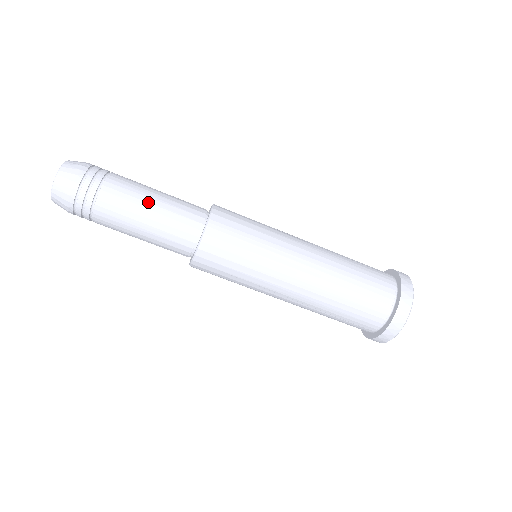
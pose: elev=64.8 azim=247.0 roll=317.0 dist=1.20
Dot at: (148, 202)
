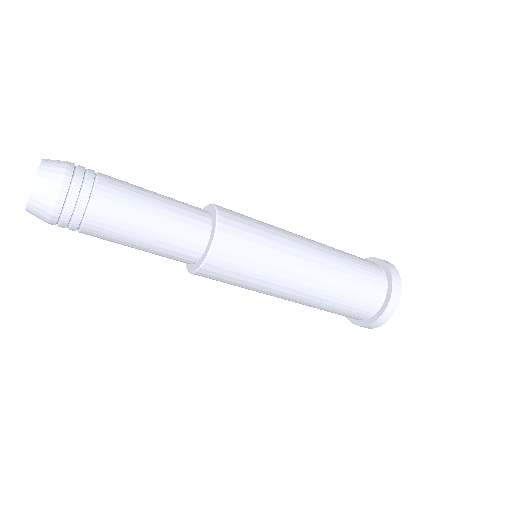
Dot at: (141, 234)
